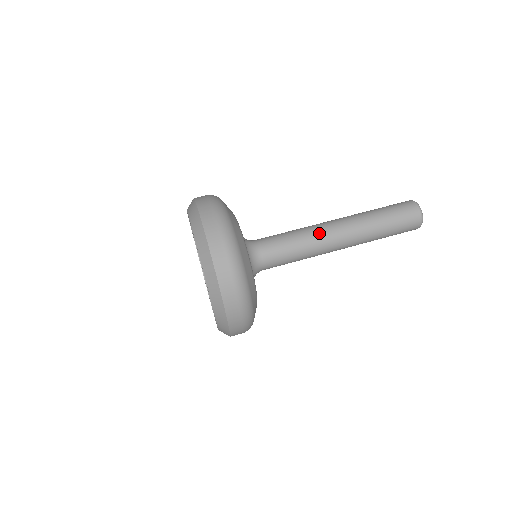
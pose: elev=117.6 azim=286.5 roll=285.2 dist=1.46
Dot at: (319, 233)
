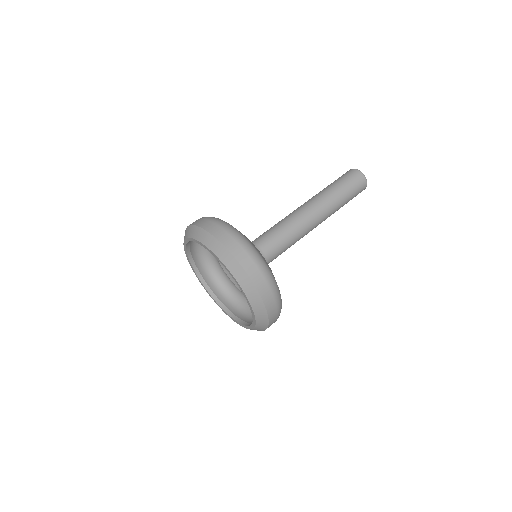
Dot at: (306, 228)
